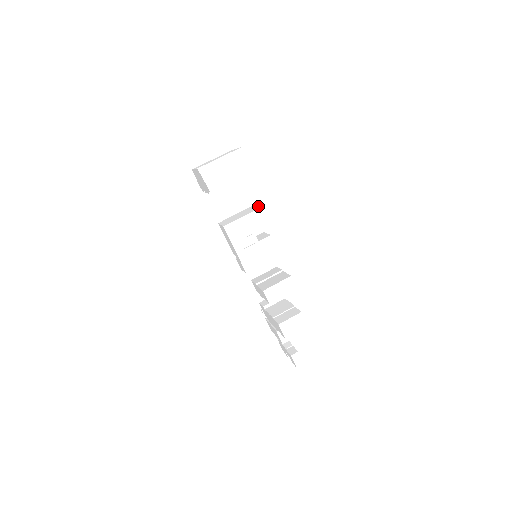
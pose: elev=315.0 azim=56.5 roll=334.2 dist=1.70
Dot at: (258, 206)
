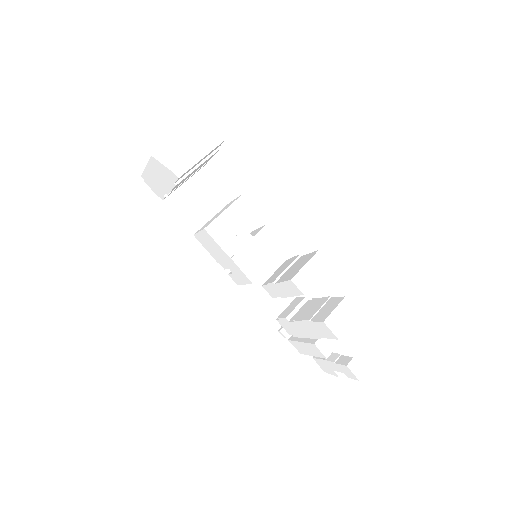
Dot at: occluded
